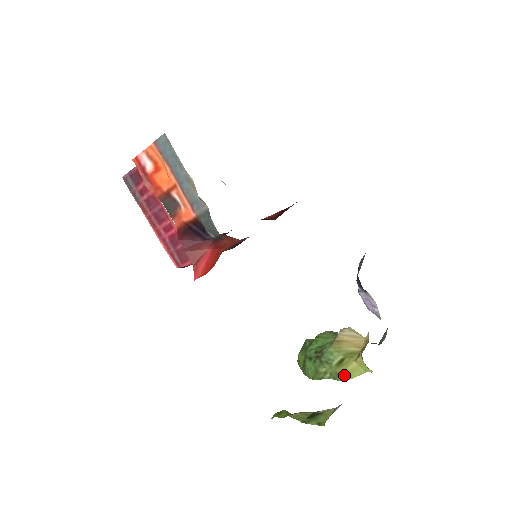
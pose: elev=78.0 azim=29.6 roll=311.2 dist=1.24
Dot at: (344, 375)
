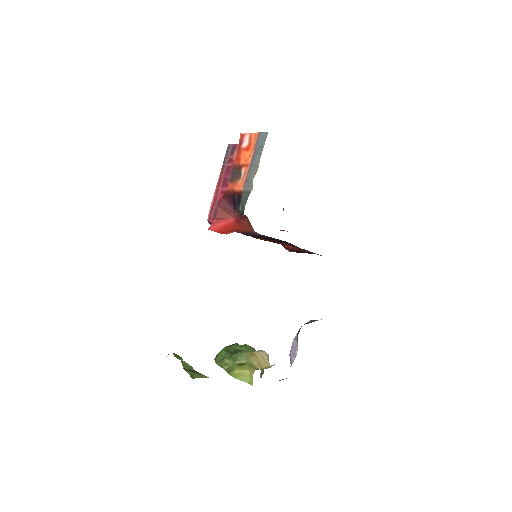
Dot at: (235, 373)
